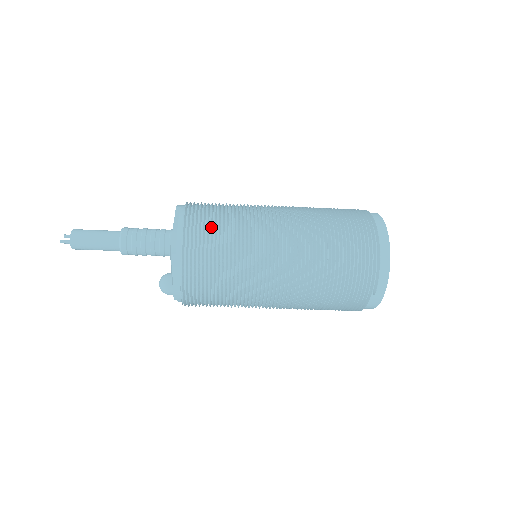
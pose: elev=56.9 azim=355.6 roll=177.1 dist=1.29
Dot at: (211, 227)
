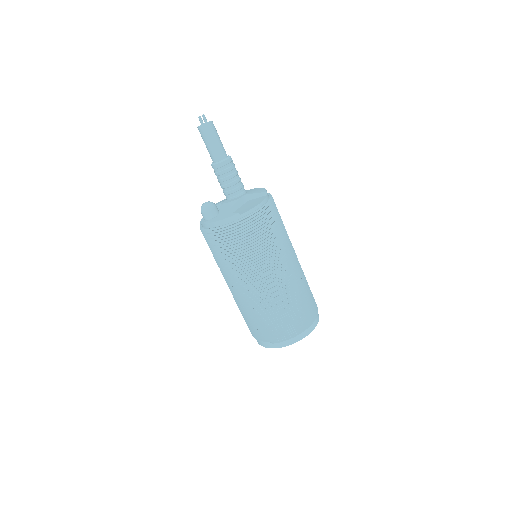
Dot at: (267, 227)
